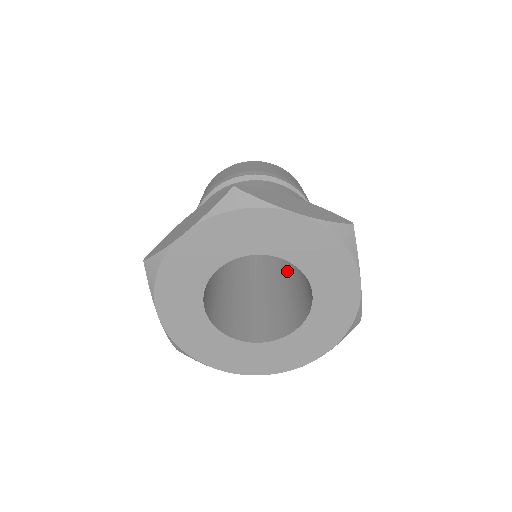
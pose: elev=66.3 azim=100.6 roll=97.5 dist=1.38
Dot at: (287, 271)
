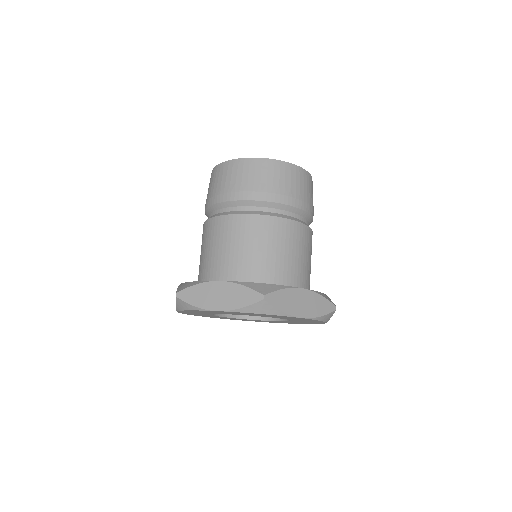
Dot at: occluded
